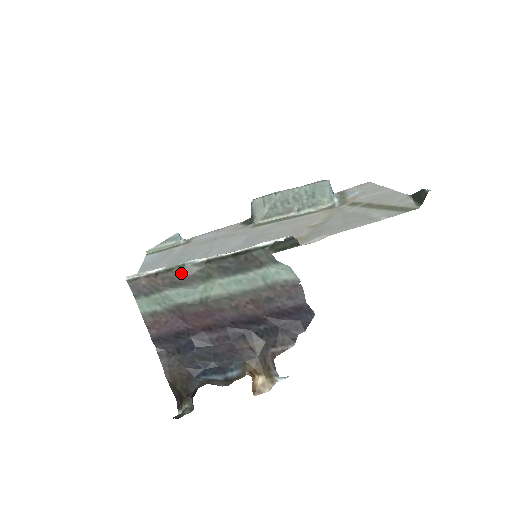
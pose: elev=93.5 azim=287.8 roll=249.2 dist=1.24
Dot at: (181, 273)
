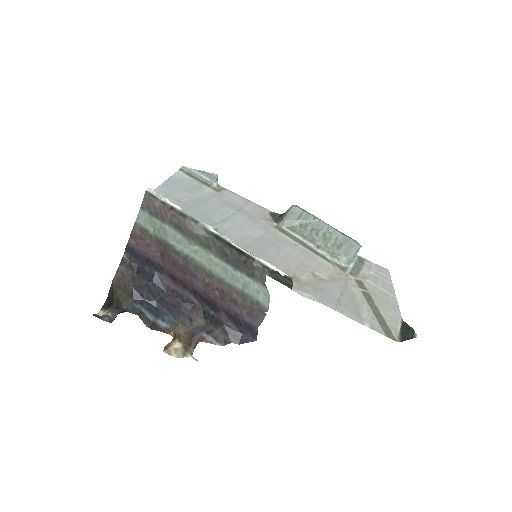
Dot at: (190, 225)
